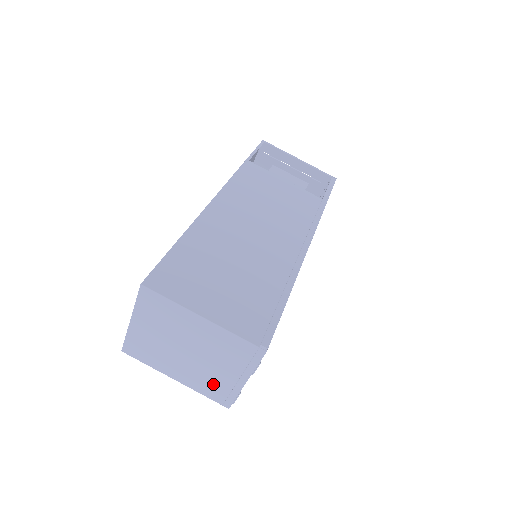
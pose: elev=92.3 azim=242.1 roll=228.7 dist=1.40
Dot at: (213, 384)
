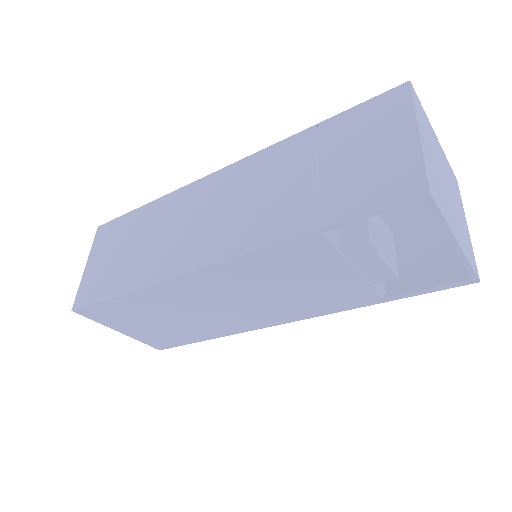
Dot at: occluded
